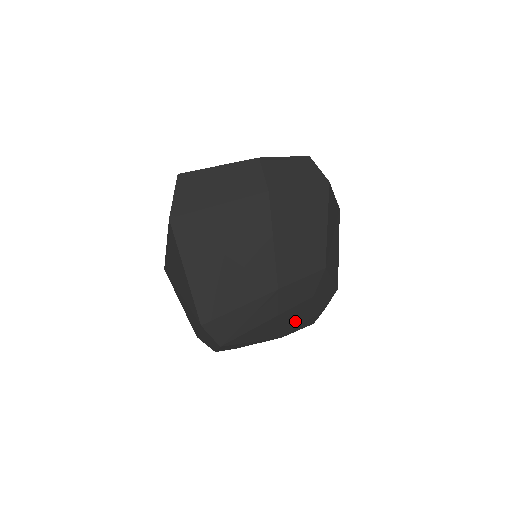
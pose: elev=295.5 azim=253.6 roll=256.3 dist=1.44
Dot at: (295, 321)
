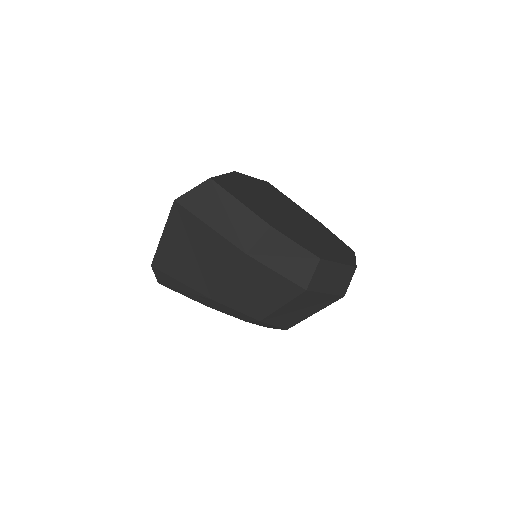
Dot at: occluded
